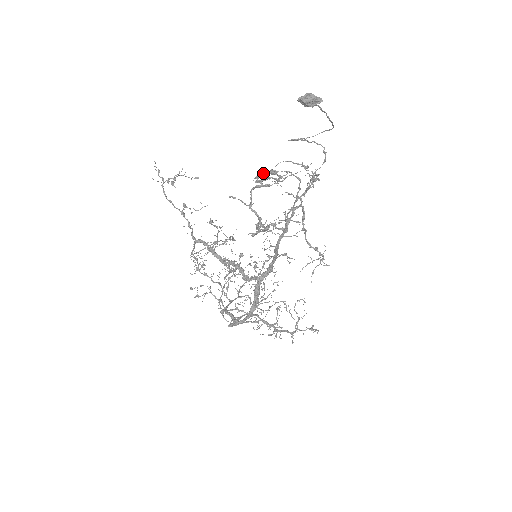
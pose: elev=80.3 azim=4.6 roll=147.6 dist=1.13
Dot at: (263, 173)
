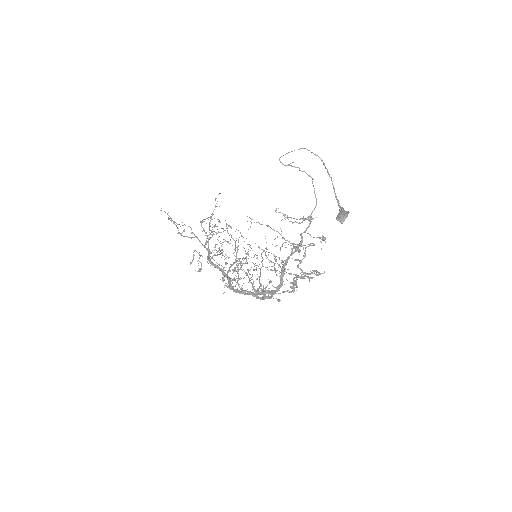
Dot at: occluded
